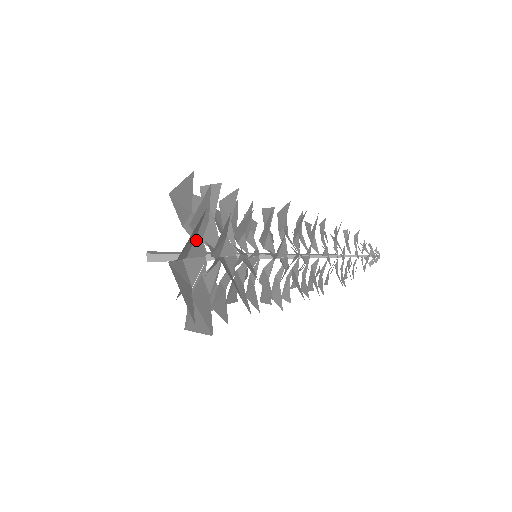
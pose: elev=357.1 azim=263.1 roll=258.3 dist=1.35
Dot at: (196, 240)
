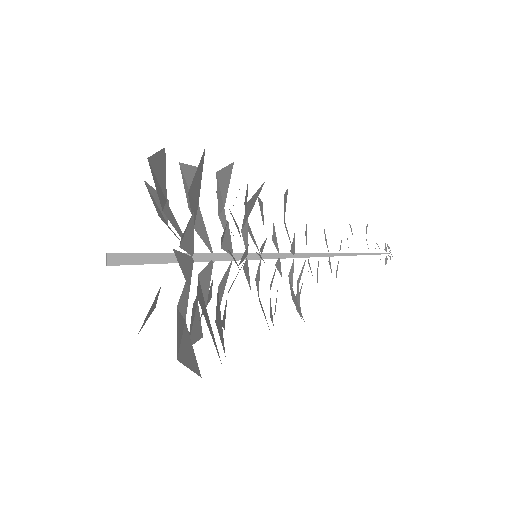
Dot at: (191, 222)
